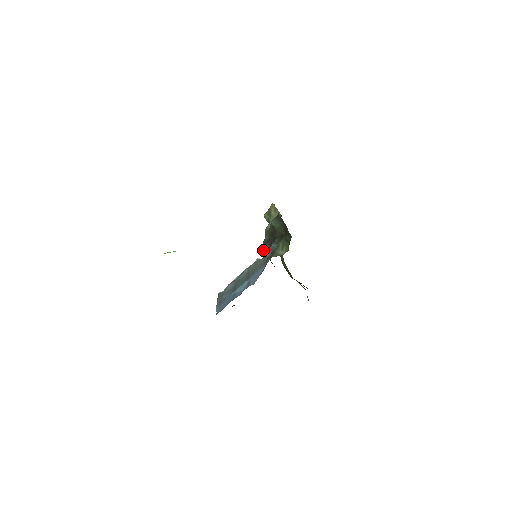
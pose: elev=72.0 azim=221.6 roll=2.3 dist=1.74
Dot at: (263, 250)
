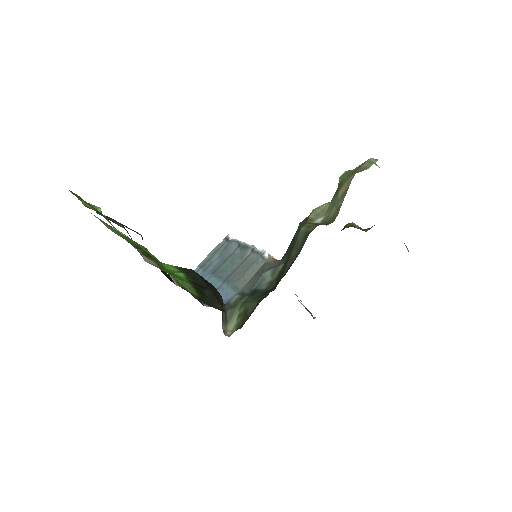
Dot at: occluded
